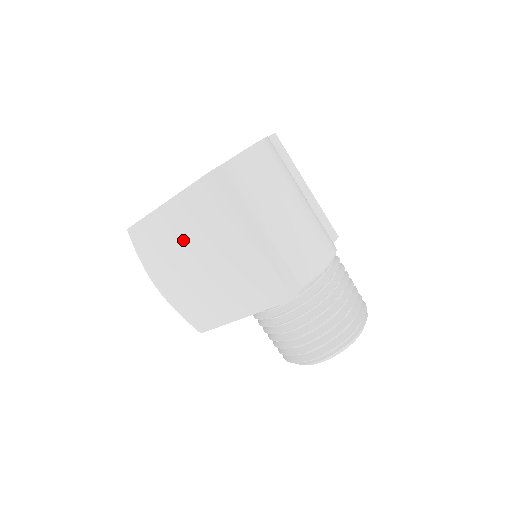
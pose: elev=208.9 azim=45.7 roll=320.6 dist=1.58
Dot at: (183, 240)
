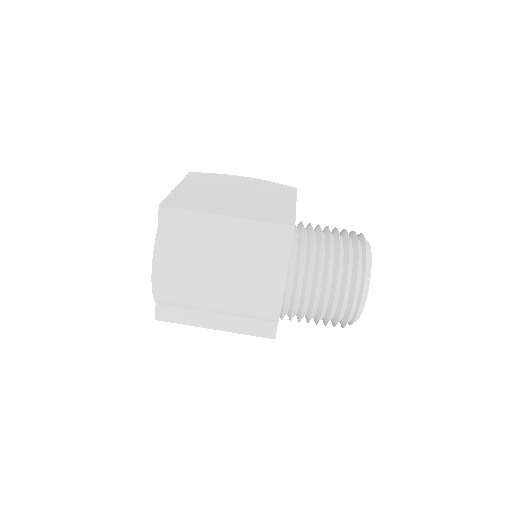
Dot at: occluded
